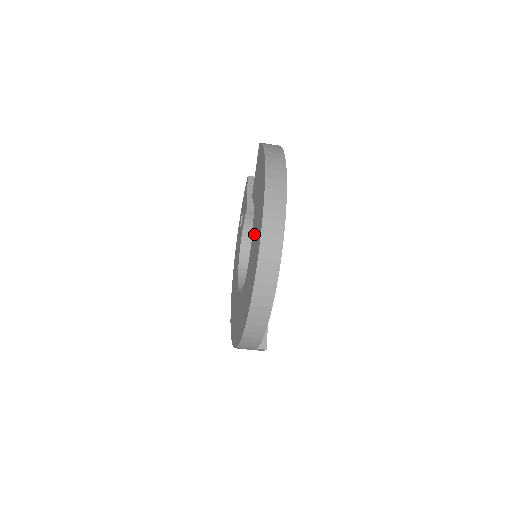
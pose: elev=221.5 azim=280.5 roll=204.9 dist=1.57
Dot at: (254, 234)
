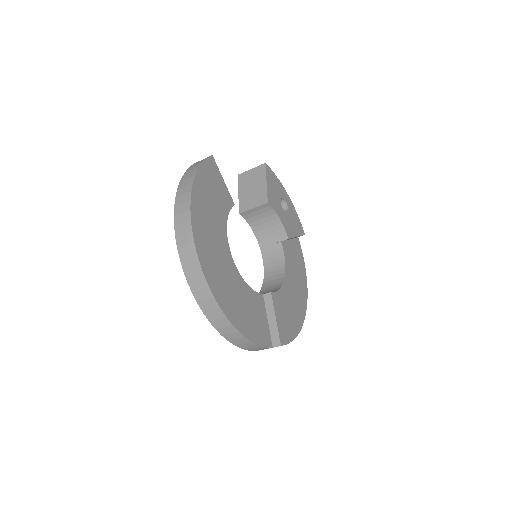
Dot at: occluded
